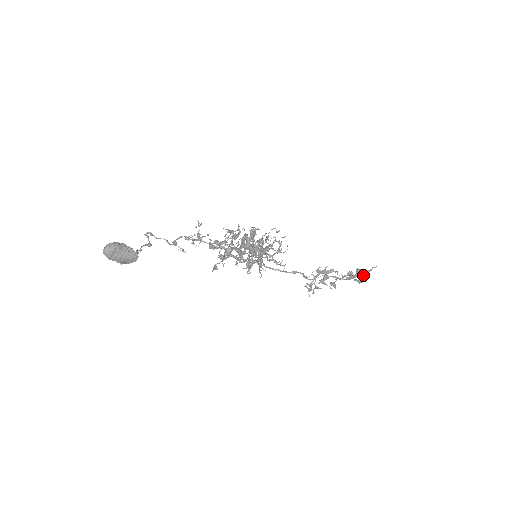
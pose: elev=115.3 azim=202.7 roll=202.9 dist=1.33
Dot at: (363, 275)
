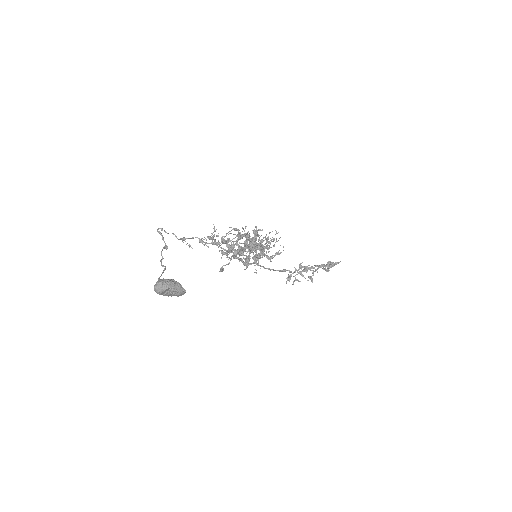
Dot at: (332, 266)
